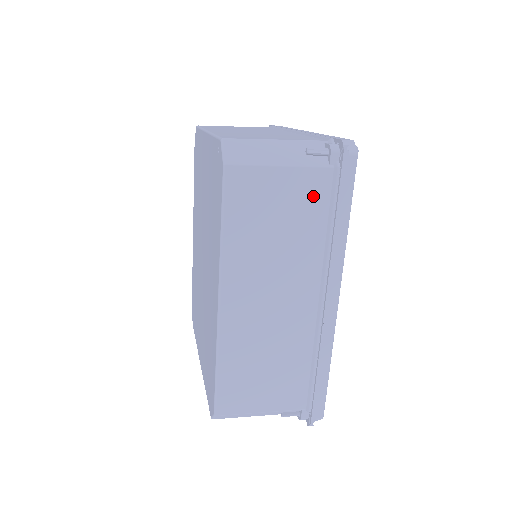
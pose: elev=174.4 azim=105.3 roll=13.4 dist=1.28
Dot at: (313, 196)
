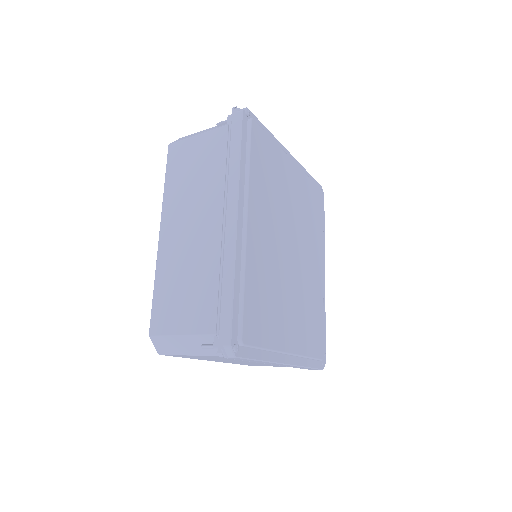
Dot at: (216, 146)
